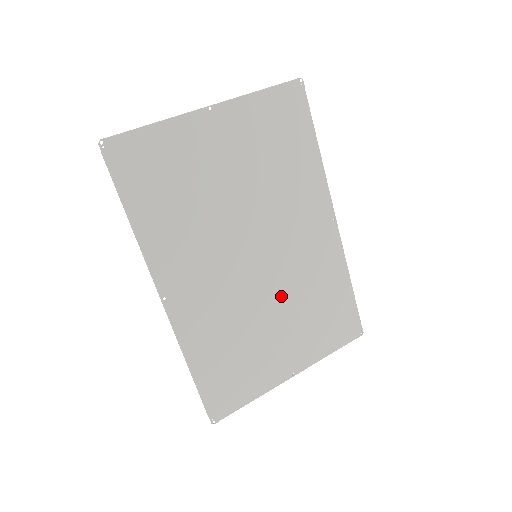
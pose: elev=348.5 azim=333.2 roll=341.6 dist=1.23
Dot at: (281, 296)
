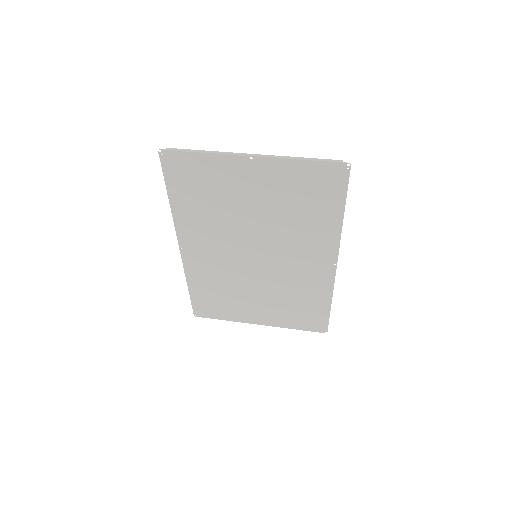
Dot at: (267, 284)
